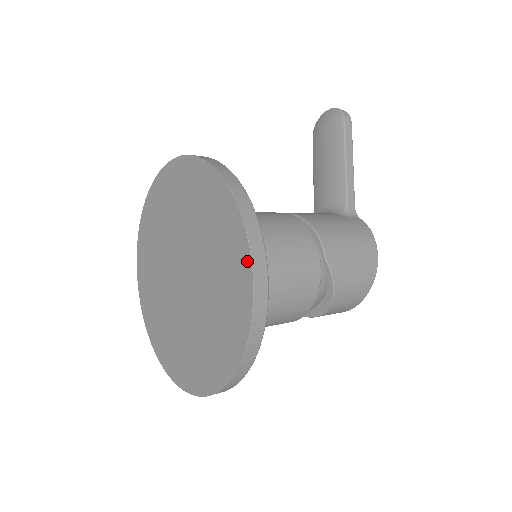
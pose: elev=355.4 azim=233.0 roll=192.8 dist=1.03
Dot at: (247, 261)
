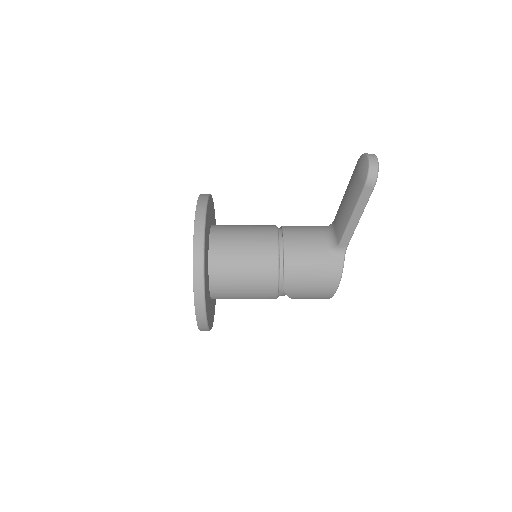
Dot at: (196, 315)
